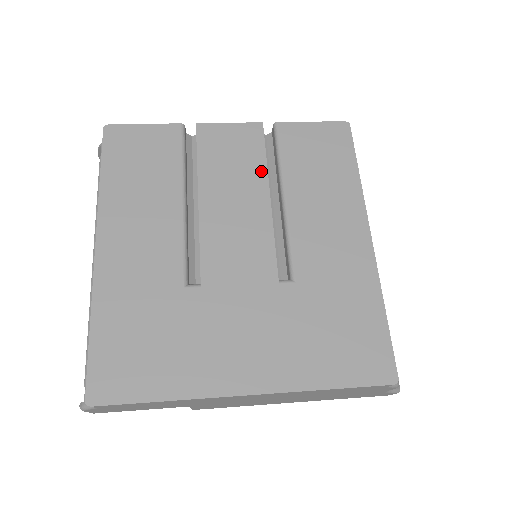
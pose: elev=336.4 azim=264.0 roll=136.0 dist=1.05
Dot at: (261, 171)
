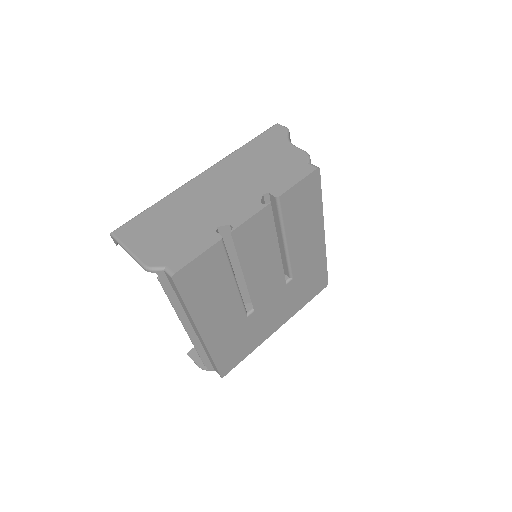
Dot at: (273, 237)
